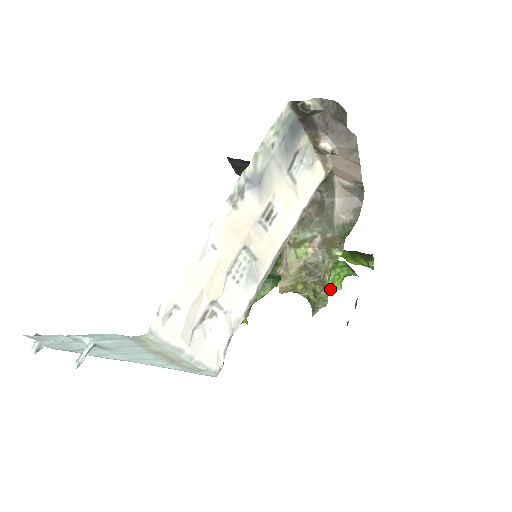
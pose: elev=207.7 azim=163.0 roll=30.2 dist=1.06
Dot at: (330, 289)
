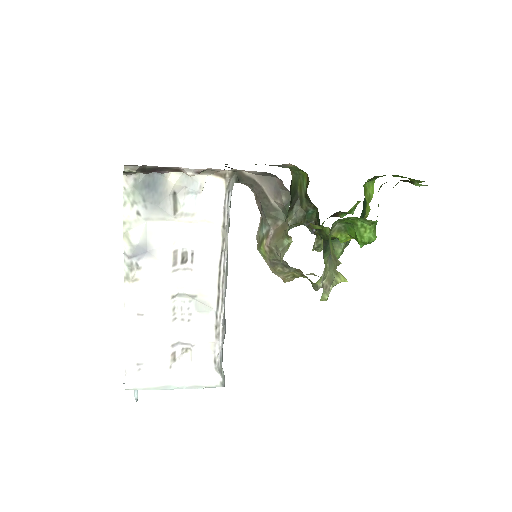
Dot at: (365, 243)
